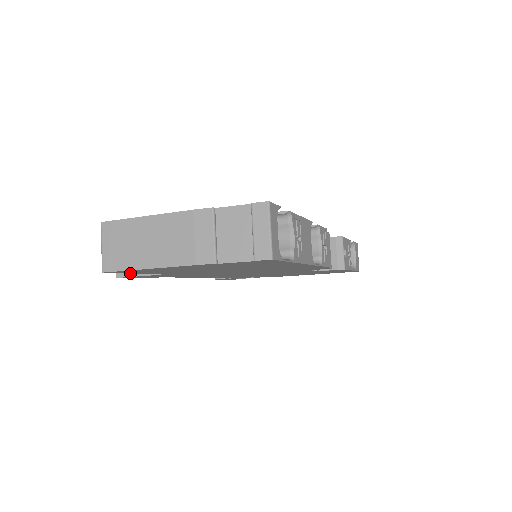
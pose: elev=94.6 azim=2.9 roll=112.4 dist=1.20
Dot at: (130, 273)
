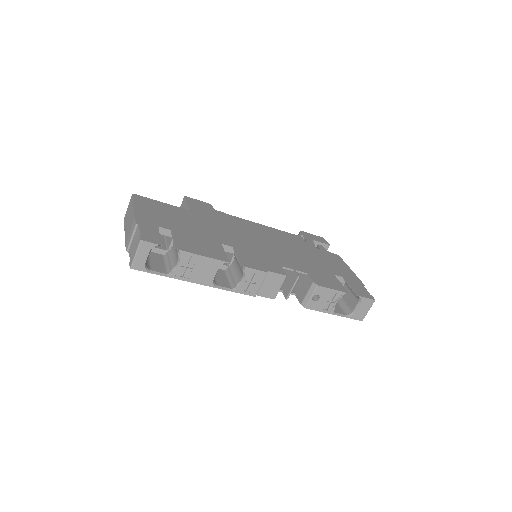
Dot at: occluded
